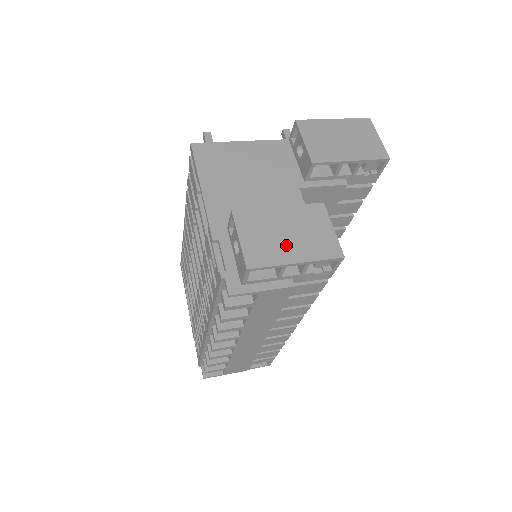
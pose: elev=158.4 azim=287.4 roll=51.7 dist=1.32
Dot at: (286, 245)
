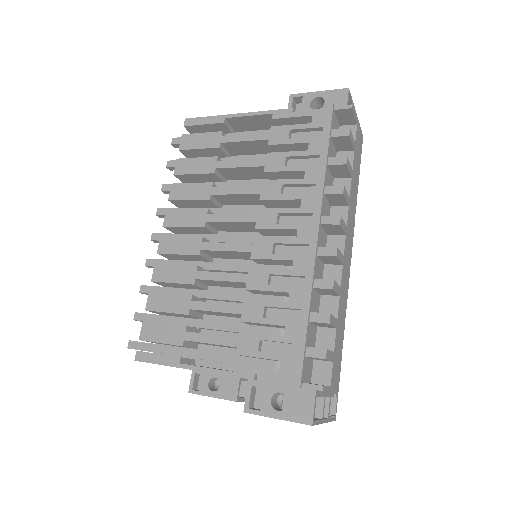
Dot at: occluded
